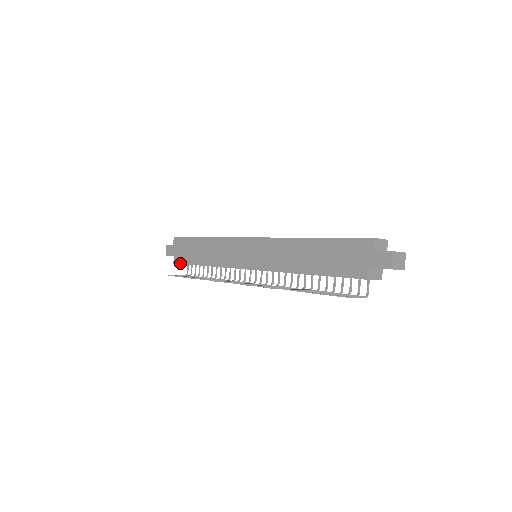
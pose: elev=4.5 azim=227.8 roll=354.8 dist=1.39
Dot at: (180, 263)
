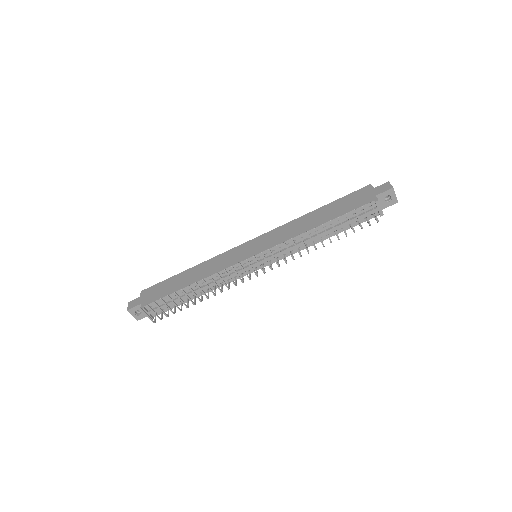
Dot at: (147, 312)
